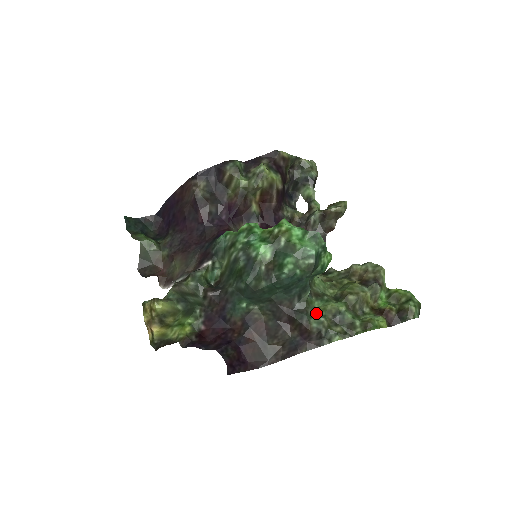
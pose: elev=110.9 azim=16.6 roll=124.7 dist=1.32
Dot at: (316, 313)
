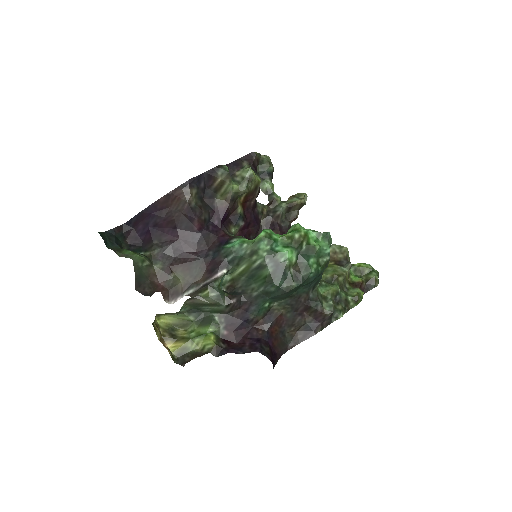
Dot at: (324, 298)
